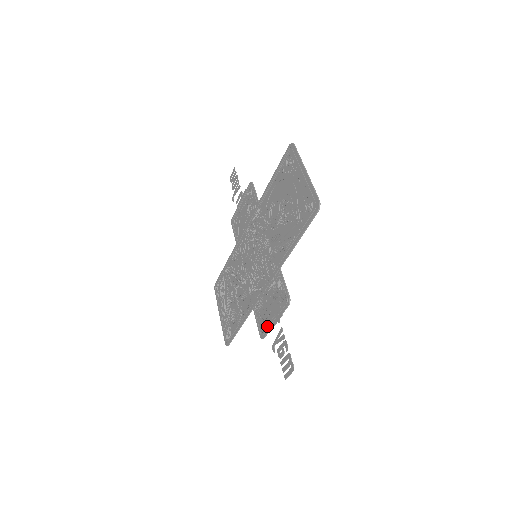
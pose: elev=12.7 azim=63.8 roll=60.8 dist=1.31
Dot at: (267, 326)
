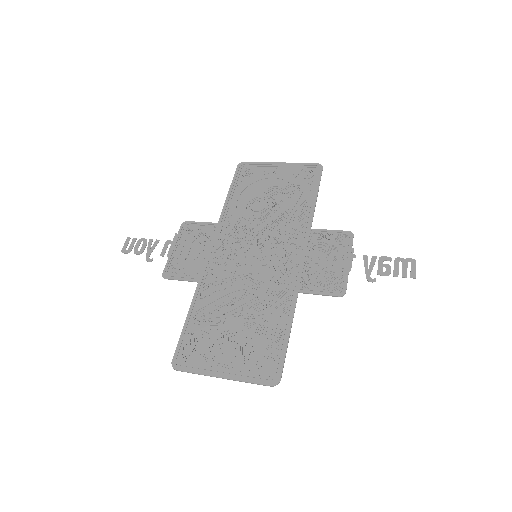
Dot at: (340, 278)
